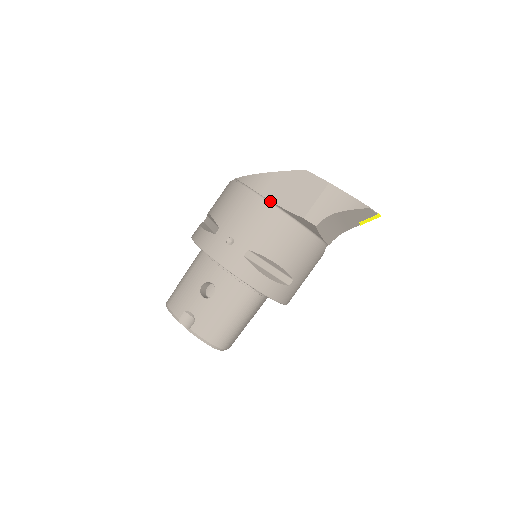
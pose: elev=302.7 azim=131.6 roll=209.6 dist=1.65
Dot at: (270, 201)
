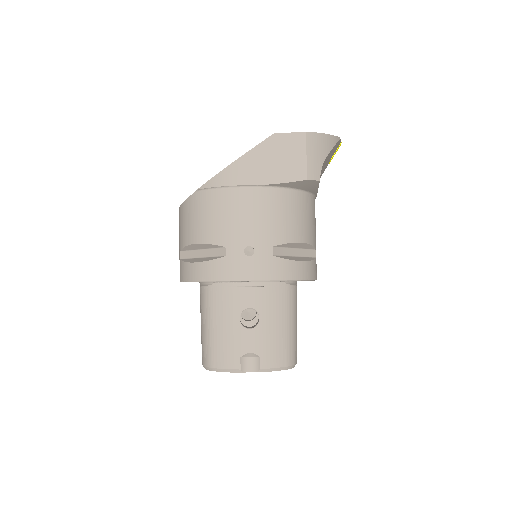
Dot at: (261, 185)
